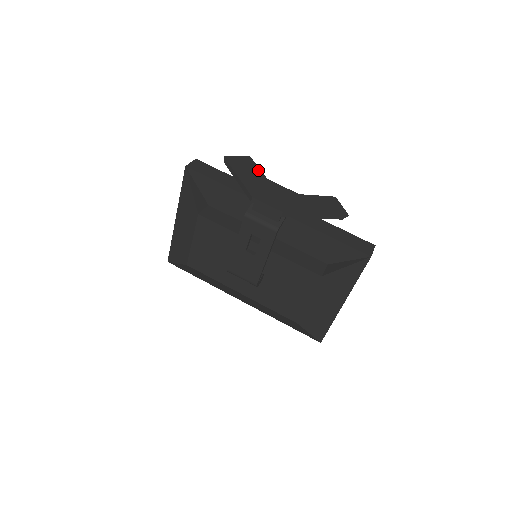
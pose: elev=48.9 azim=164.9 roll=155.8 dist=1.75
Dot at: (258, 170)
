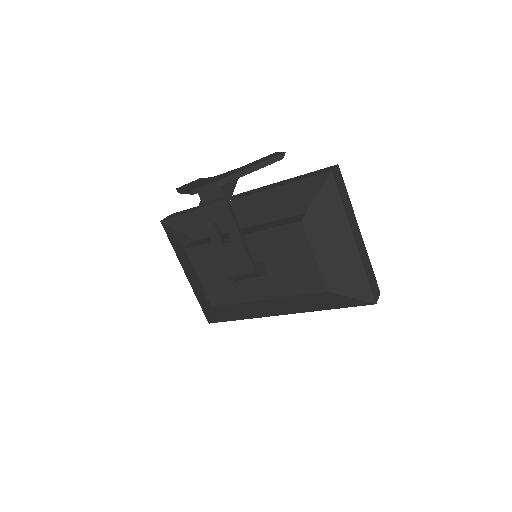
Dot at: occluded
